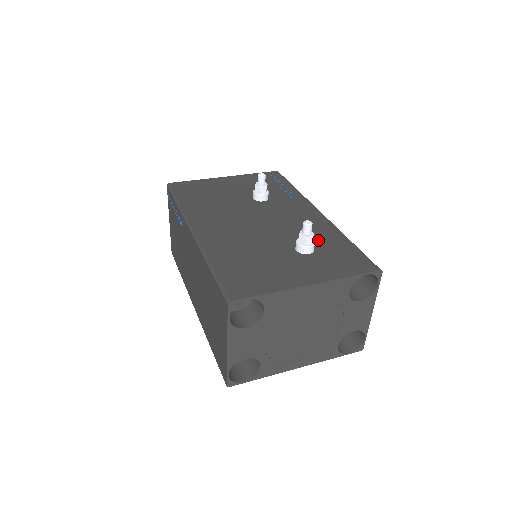
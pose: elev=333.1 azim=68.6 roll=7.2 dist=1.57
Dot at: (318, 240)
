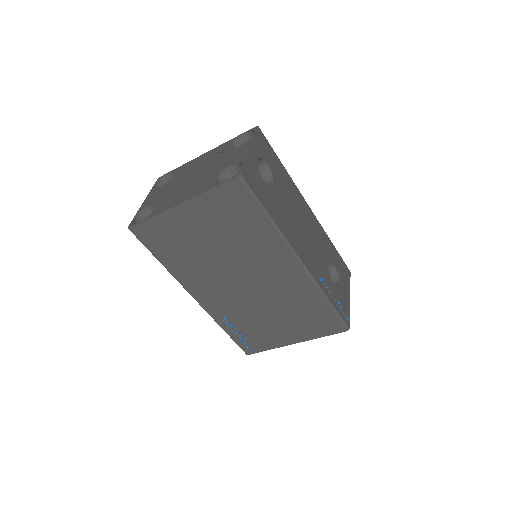
Dot at: occluded
